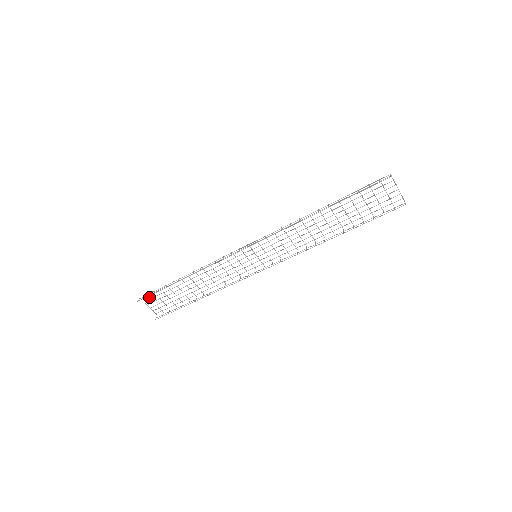
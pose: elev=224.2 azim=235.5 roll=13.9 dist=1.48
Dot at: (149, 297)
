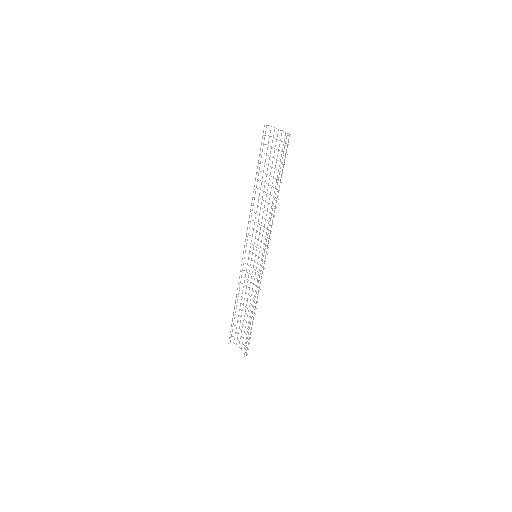
Dot at: occluded
